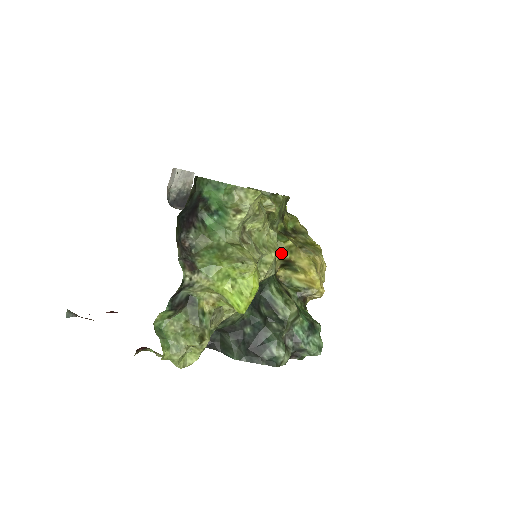
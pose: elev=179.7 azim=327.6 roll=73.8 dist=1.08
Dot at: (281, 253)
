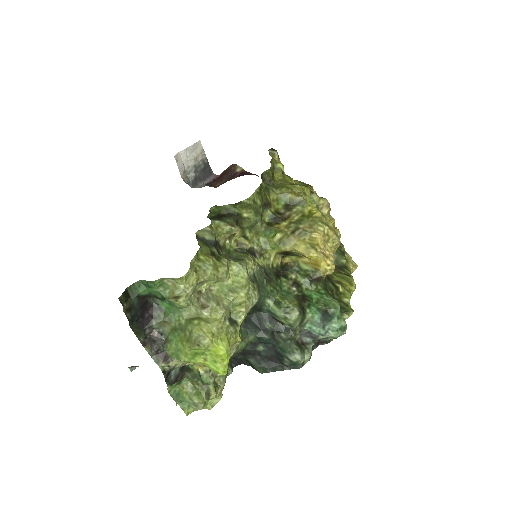
Dot at: (274, 249)
